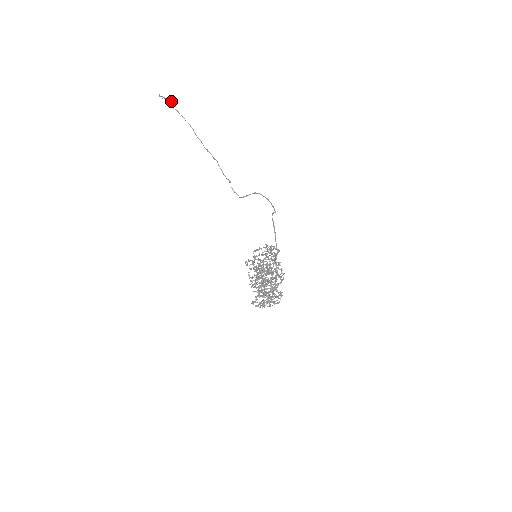
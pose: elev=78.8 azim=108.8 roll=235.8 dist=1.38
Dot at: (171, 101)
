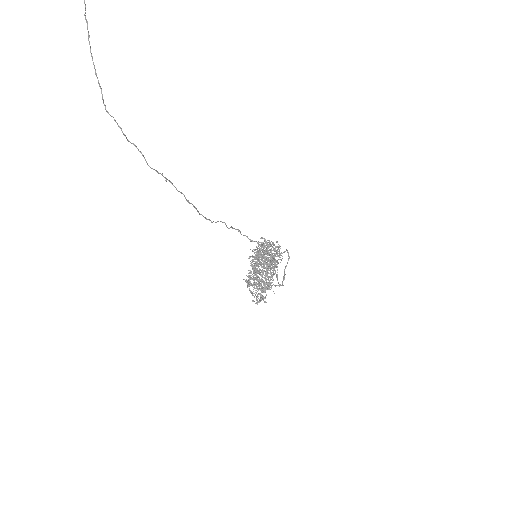
Dot at: out of frame
